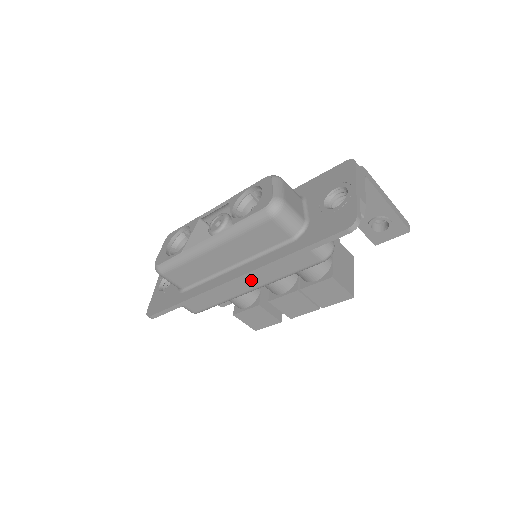
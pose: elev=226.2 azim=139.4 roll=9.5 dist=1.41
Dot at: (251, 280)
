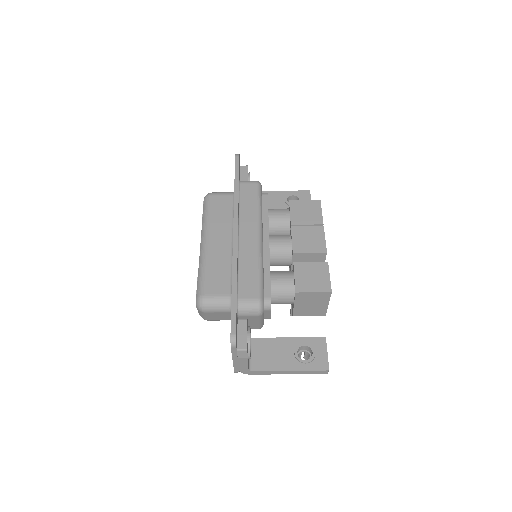
Dot at: (247, 229)
